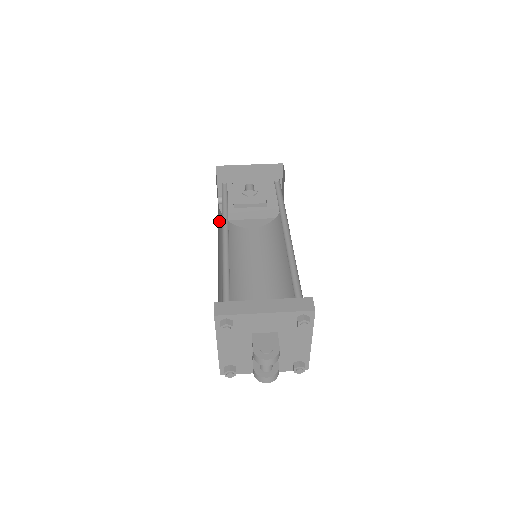
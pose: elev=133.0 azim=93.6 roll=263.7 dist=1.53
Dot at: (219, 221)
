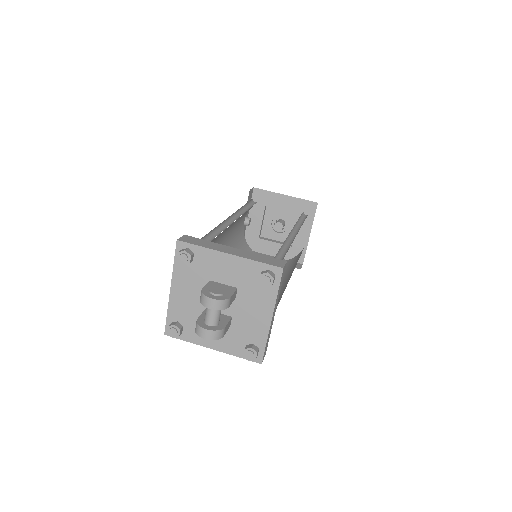
Dot at: (237, 234)
